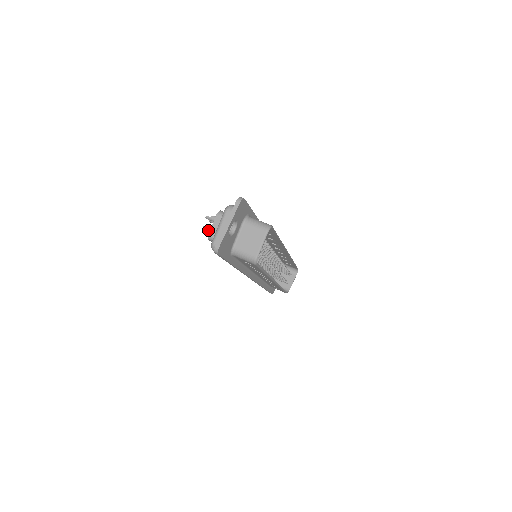
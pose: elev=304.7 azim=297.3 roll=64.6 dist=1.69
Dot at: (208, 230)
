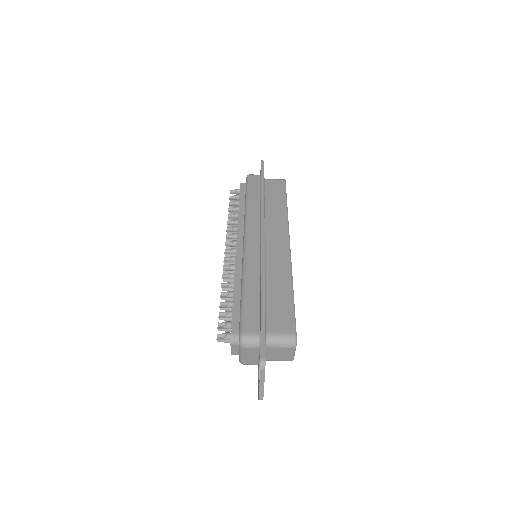
Dot at: occluded
